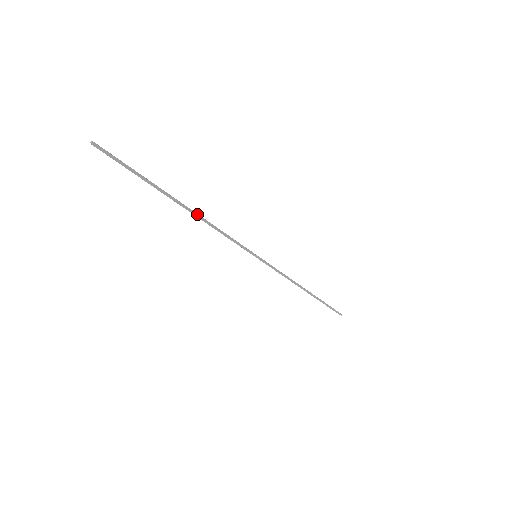
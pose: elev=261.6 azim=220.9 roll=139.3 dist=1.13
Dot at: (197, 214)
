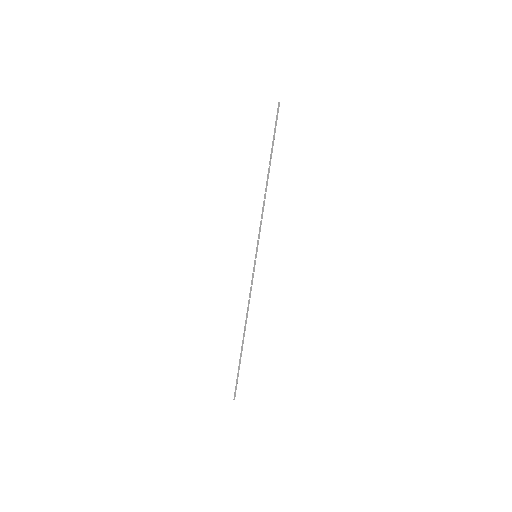
Dot at: occluded
